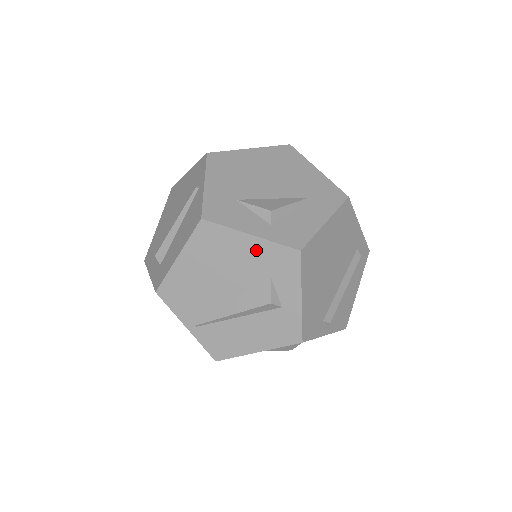
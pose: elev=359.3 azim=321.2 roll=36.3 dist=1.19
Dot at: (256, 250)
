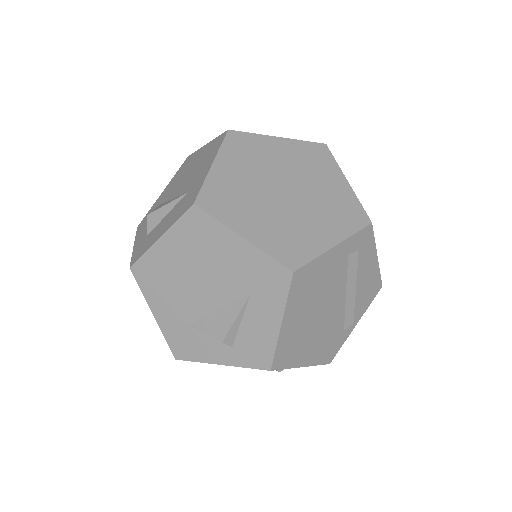
Dot at: occluded
